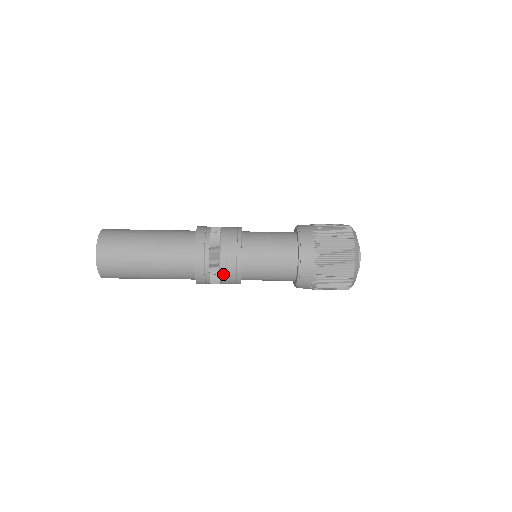
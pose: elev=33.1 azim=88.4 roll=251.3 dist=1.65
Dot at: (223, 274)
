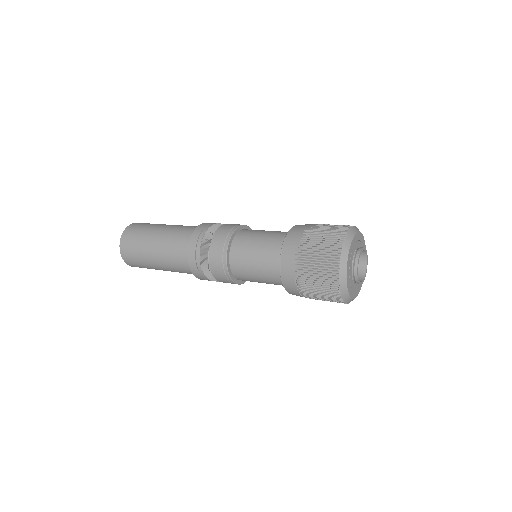
Dot at: (219, 280)
